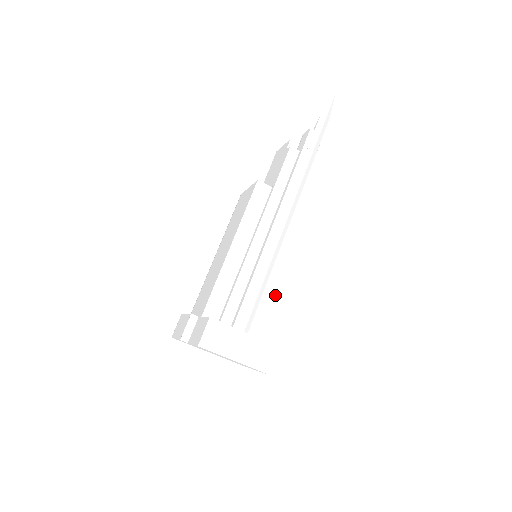
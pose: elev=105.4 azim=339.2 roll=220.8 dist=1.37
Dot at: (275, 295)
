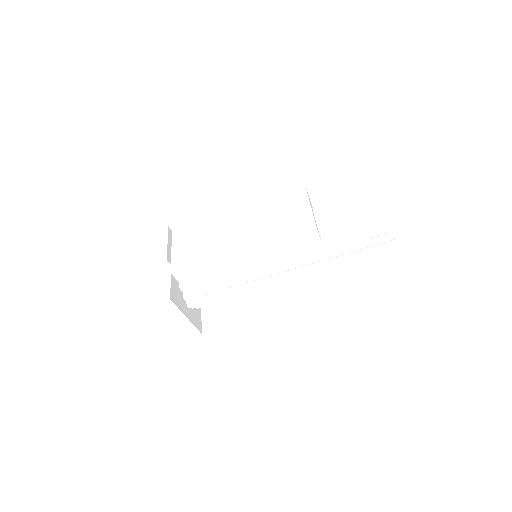
Dot at: (236, 296)
